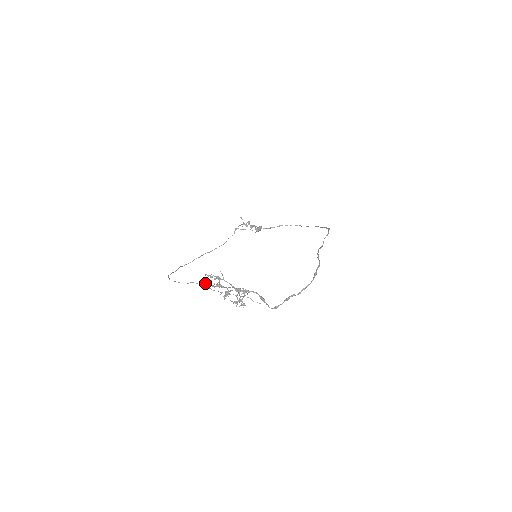
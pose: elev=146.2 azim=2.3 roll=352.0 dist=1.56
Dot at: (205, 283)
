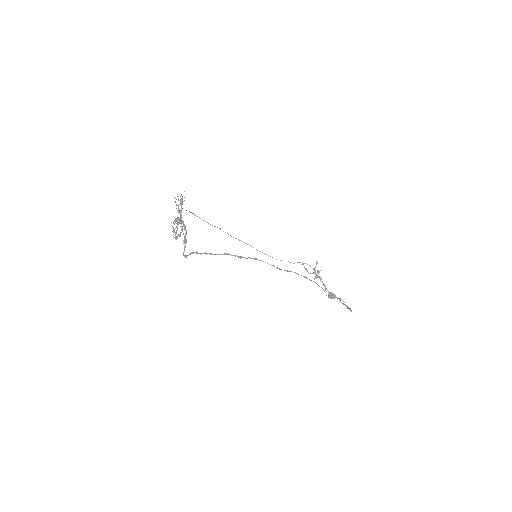
Dot at: (175, 201)
